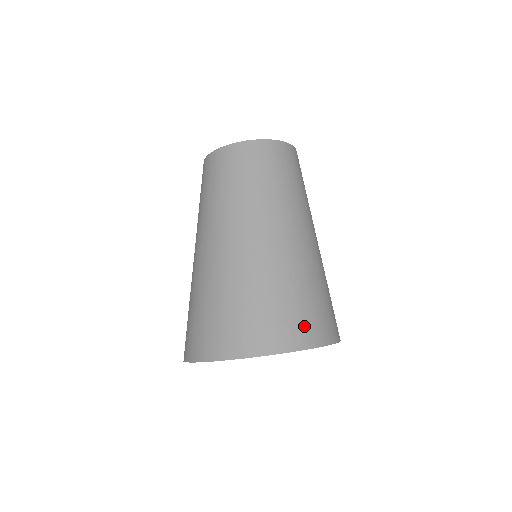
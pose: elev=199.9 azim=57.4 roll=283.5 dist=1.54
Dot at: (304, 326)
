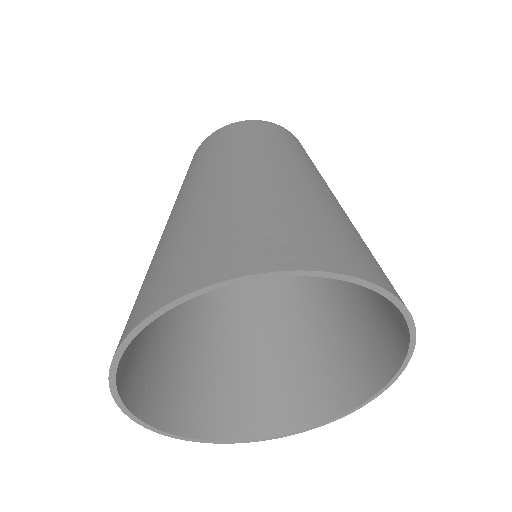
Dot at: (307, 245)
